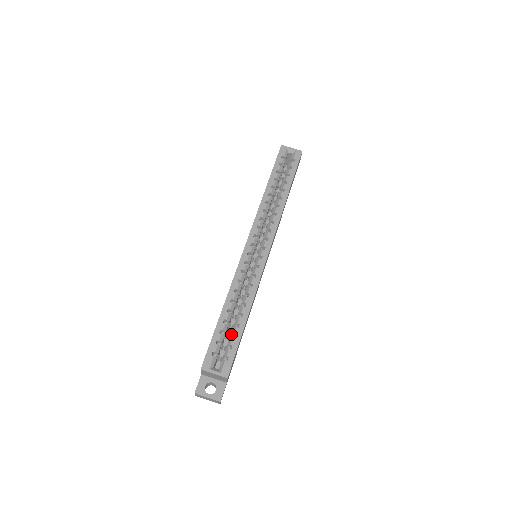
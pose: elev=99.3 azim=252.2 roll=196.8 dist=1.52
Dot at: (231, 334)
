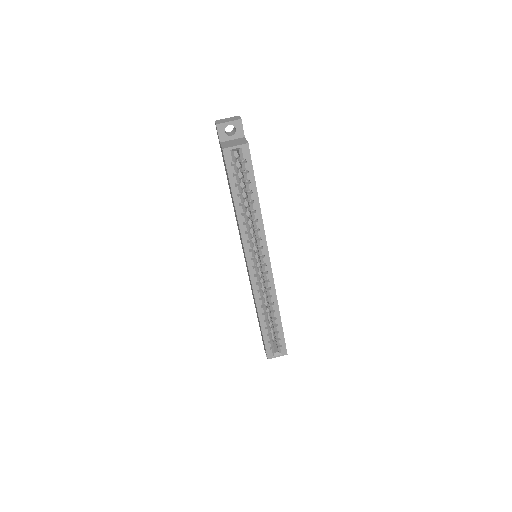
Dot at: (274, 330)
